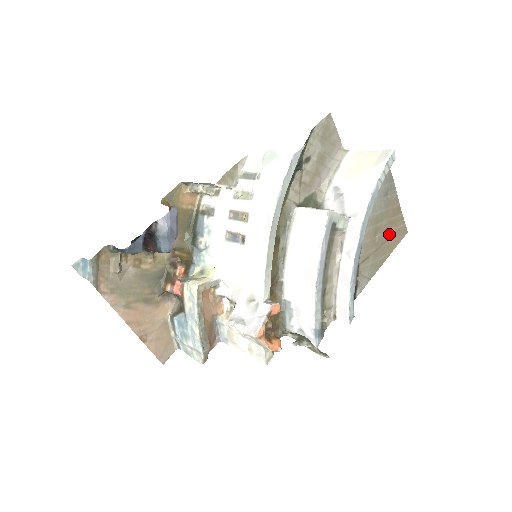
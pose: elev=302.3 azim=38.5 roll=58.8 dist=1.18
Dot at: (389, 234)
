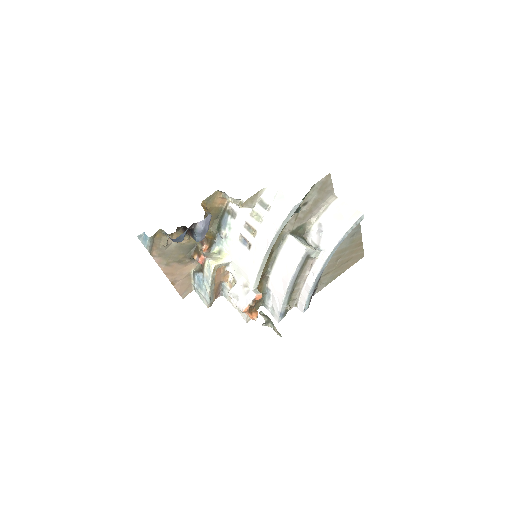
Dot at: (349, 258)
